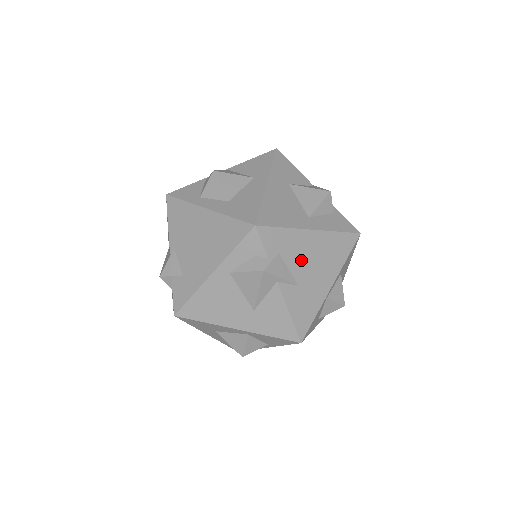
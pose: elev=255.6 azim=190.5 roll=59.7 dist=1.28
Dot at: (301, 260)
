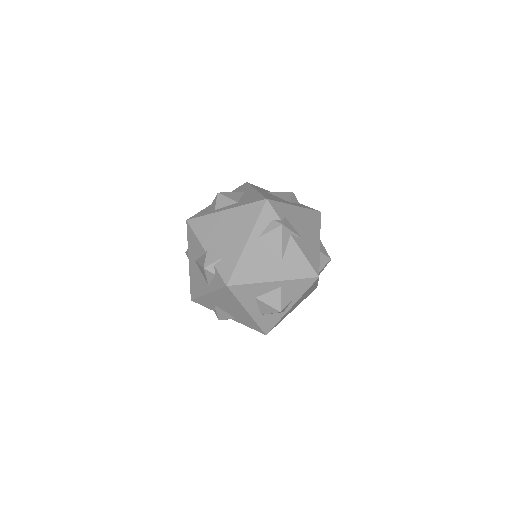
Dot at: (298, 223)
